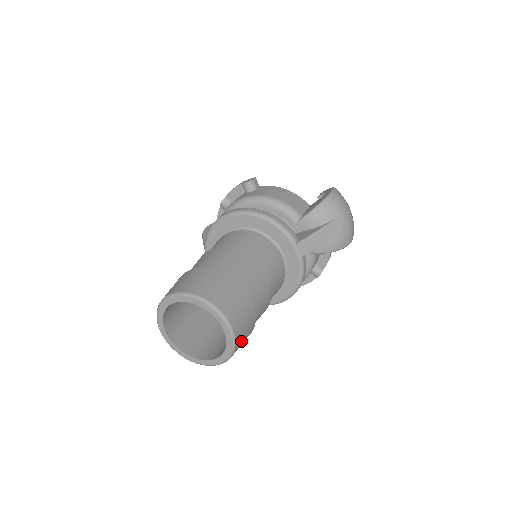
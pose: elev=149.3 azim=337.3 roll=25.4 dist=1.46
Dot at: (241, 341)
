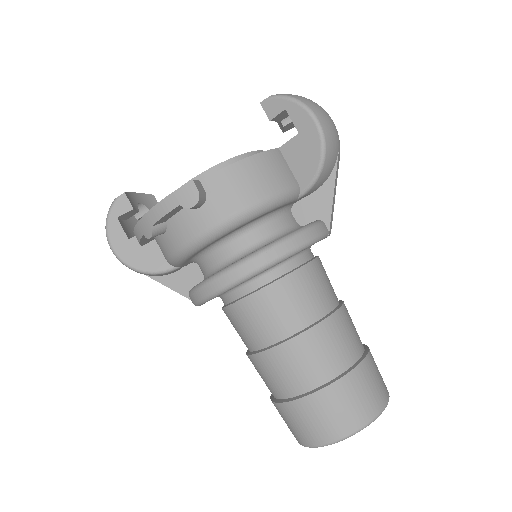
Dot at: occluded
